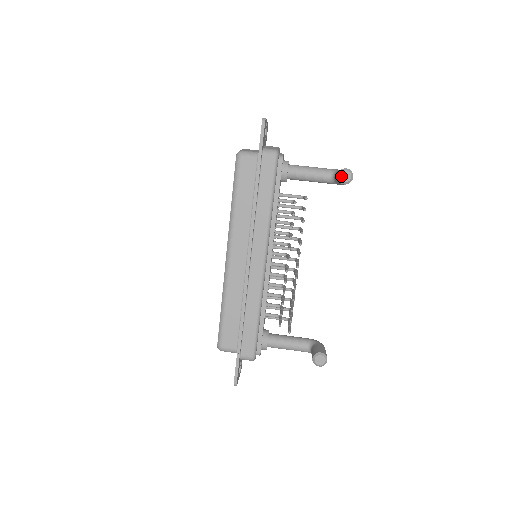
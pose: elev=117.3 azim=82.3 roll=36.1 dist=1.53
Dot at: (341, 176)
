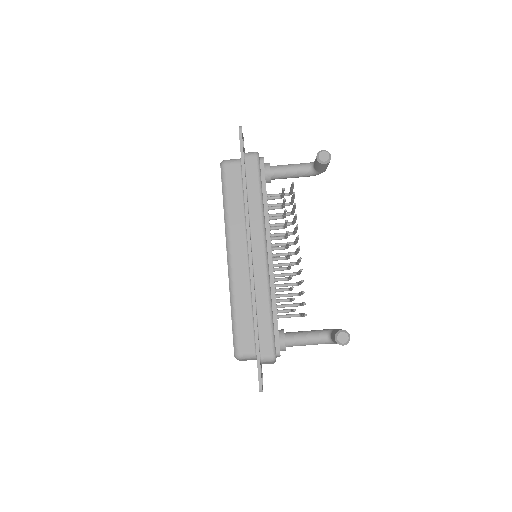
Dot at: (320, 157)
